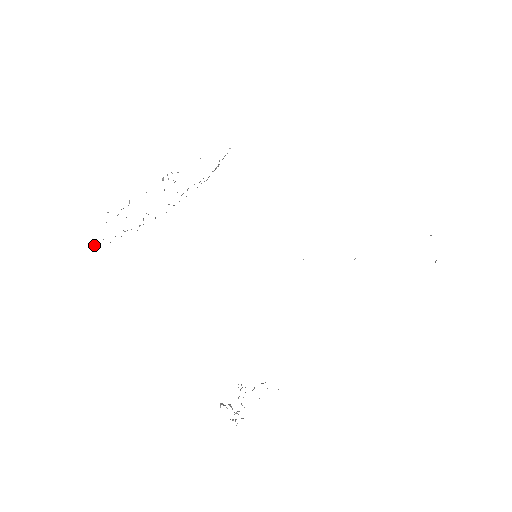
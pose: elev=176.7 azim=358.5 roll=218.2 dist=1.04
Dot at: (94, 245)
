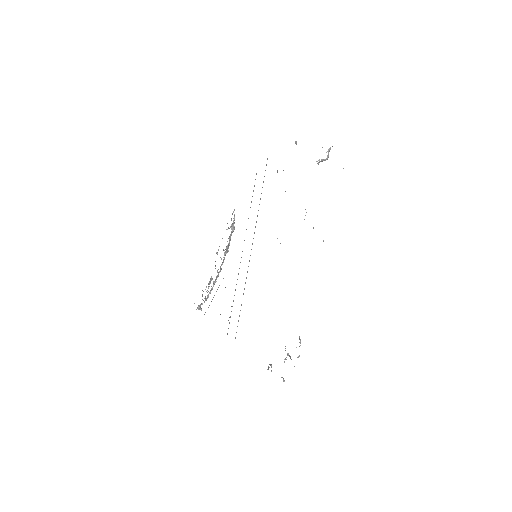
Dot at: (197, 308)
